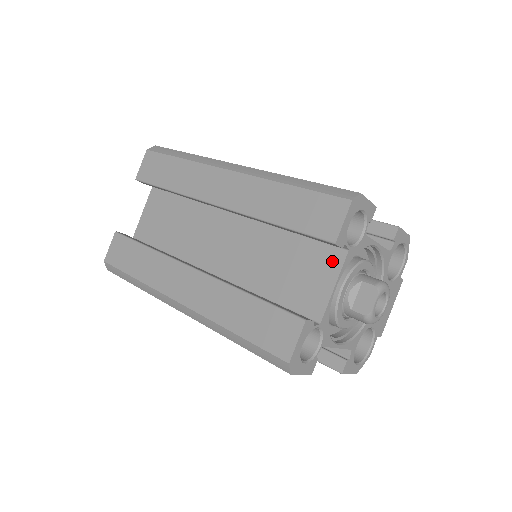
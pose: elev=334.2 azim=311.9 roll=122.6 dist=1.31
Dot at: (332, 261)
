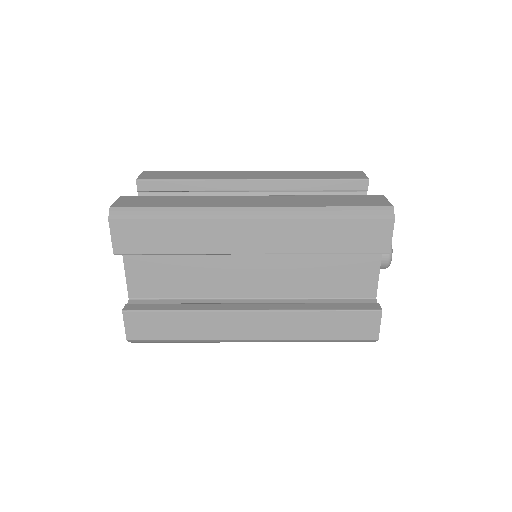
Dot at: occluded
